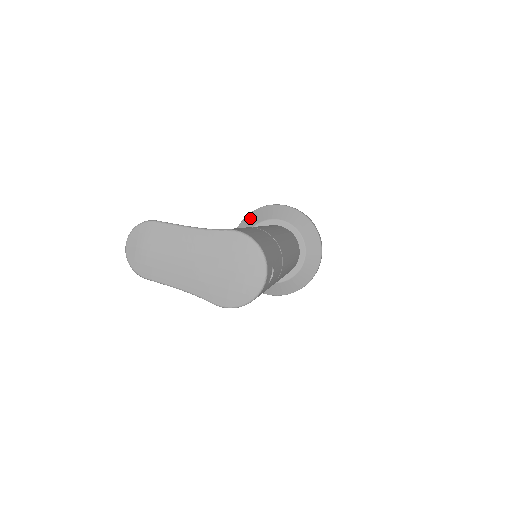
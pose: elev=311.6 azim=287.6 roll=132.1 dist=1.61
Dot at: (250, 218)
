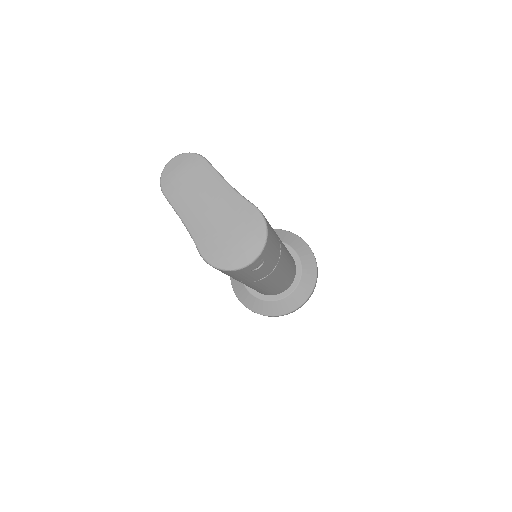
Dot at: occluded
